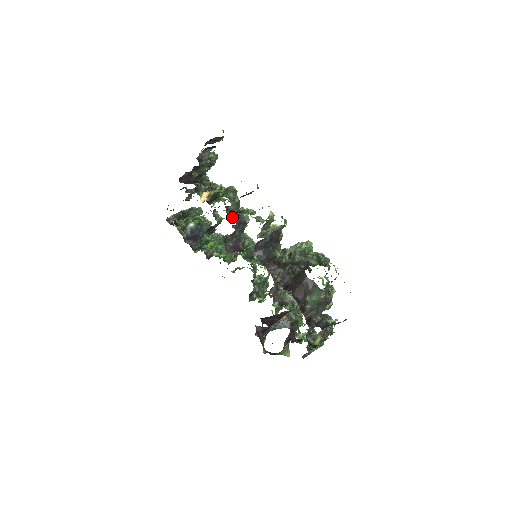
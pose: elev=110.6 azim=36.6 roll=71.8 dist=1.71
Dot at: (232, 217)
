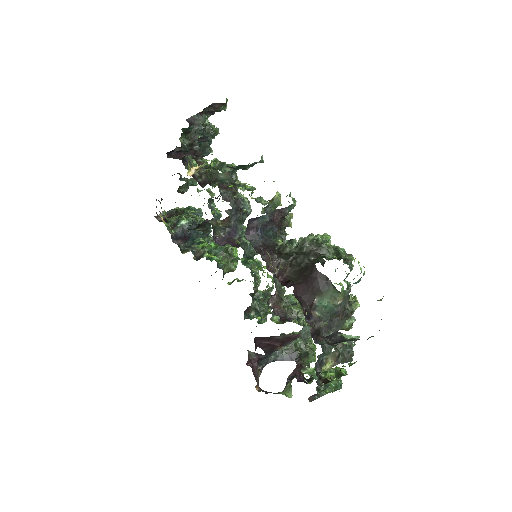
Dot at: (226, 198)
